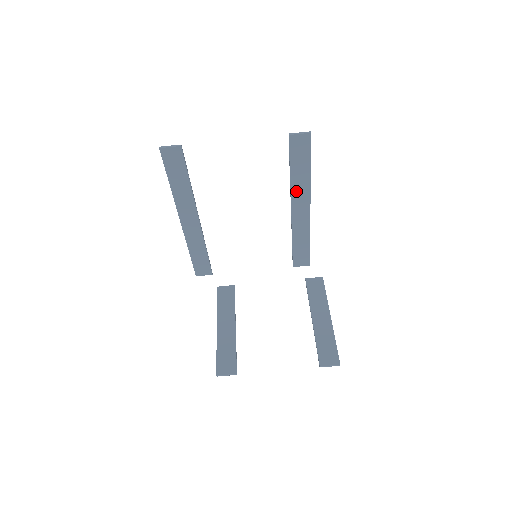
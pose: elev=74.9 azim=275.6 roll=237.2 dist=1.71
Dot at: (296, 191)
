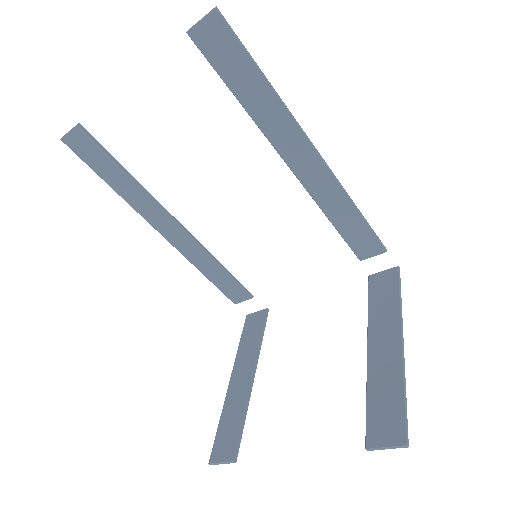
Dot at: (270, 128)
